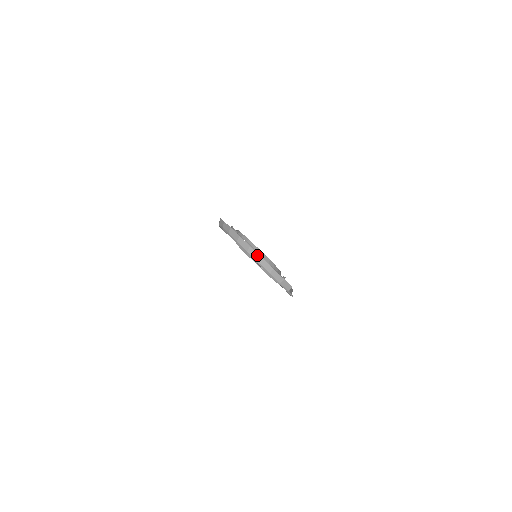
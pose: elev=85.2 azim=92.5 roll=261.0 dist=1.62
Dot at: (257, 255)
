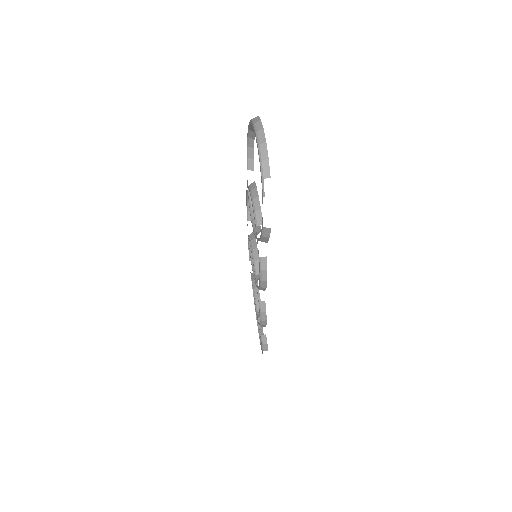
Dot at: (261, 126)
